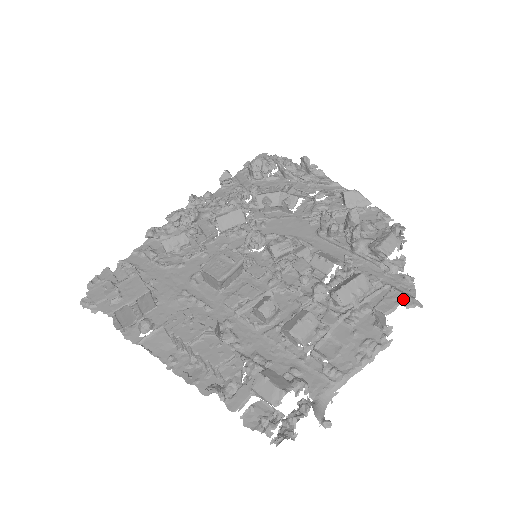
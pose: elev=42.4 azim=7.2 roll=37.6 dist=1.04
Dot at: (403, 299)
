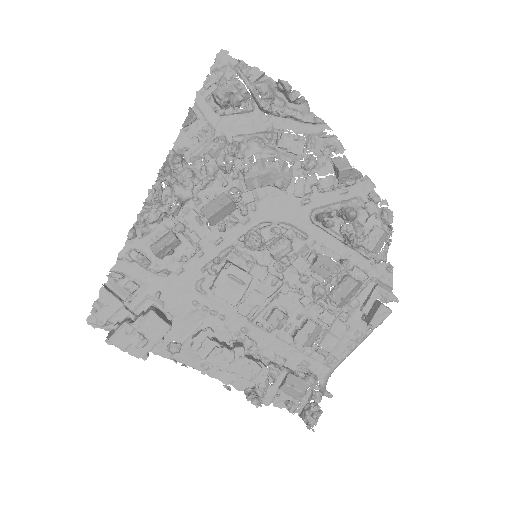
Dot at: (390, 312)
